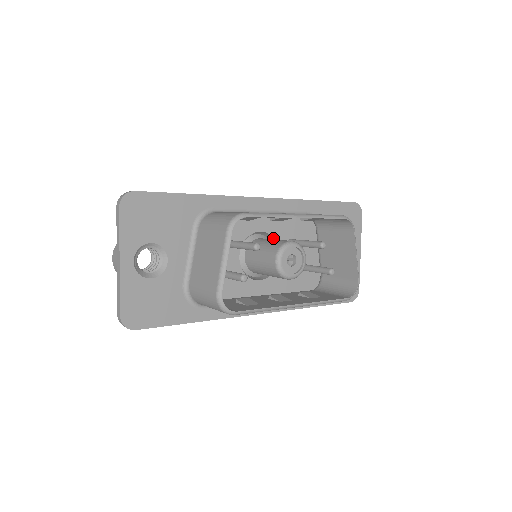
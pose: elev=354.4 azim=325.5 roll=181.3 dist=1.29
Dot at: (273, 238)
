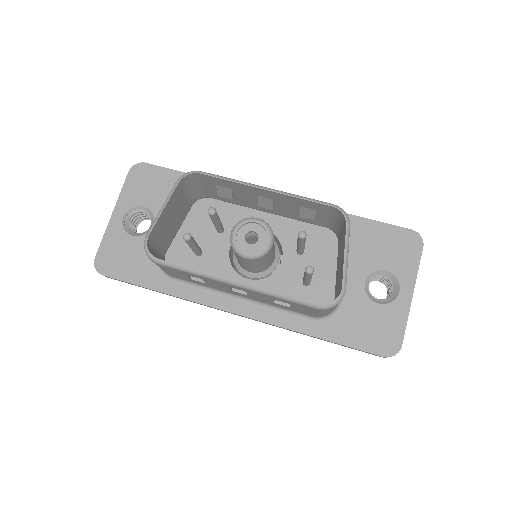
Dot at: (279, 241)
